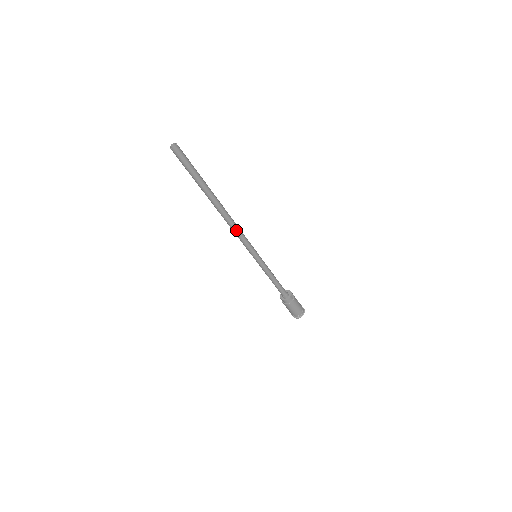
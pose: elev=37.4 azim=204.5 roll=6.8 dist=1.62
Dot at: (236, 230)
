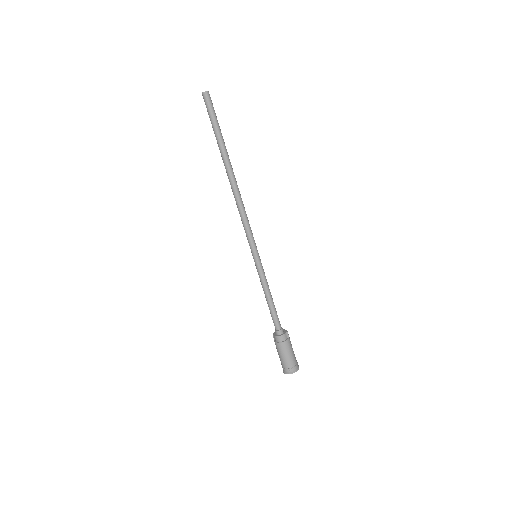
Dot at: (241, 209)
